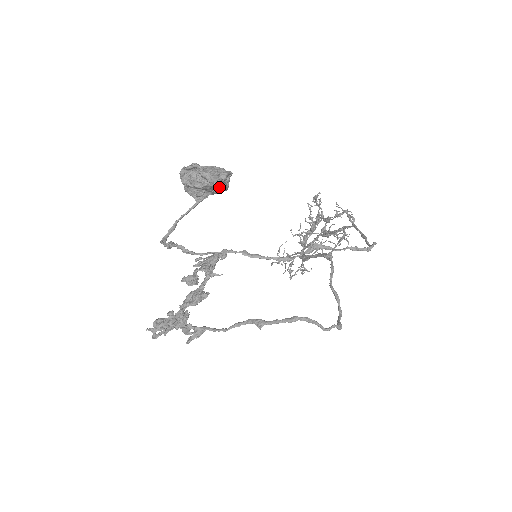
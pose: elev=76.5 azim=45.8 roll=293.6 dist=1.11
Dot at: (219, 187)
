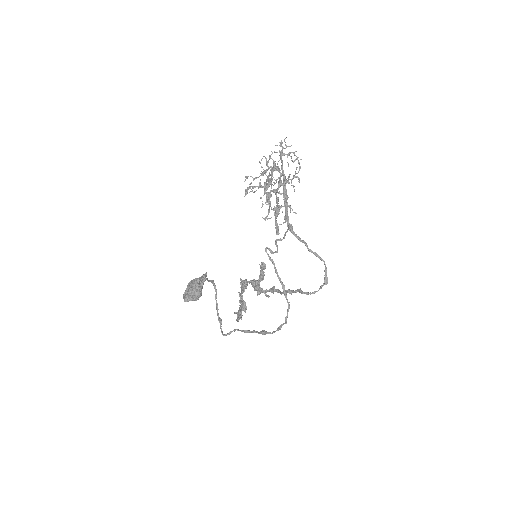
Dot at: (203, 283)
